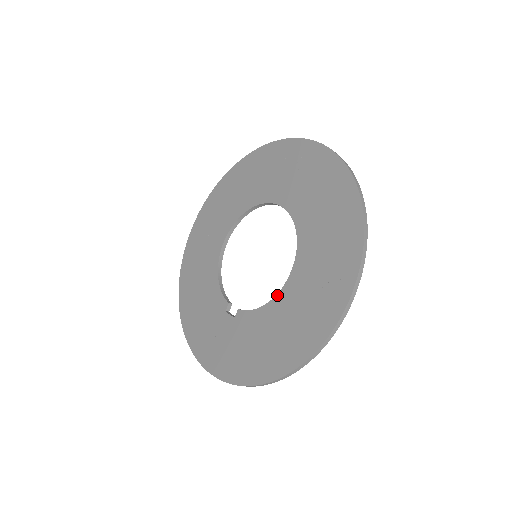
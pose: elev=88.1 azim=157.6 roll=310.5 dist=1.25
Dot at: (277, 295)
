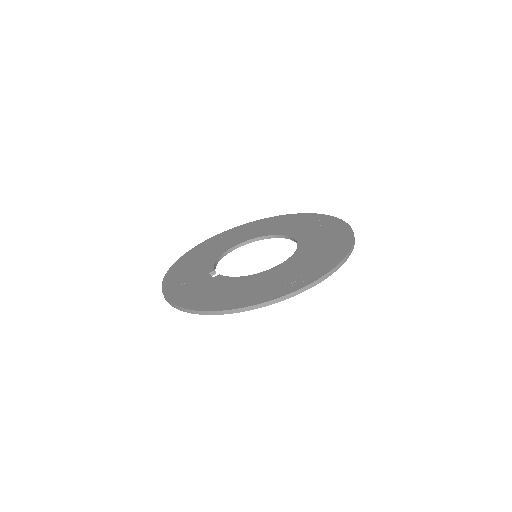
Dot at: (256, 274)
